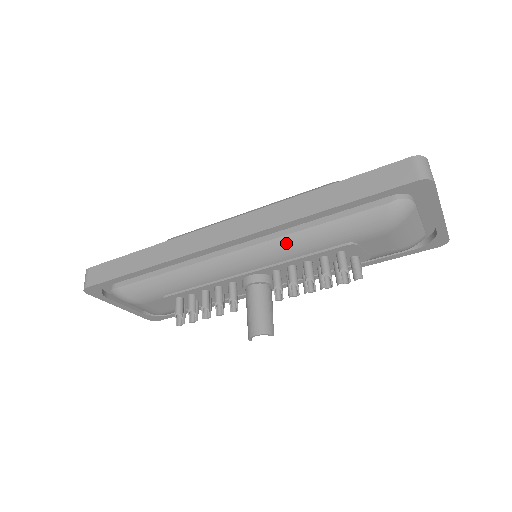
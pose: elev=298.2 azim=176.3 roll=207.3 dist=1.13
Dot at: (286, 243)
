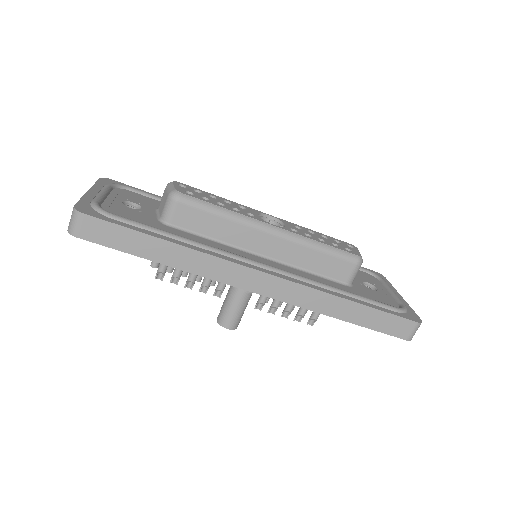
Dot at: occluded
